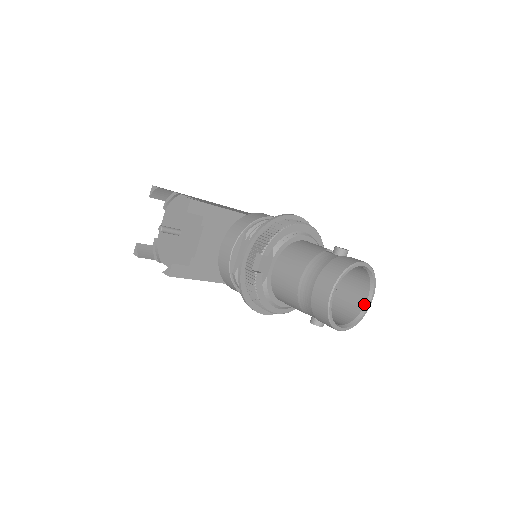
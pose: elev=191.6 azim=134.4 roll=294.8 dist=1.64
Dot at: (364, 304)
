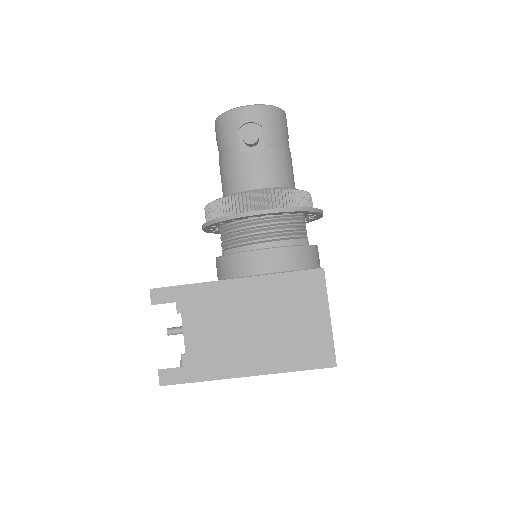
Dot at: occluded
